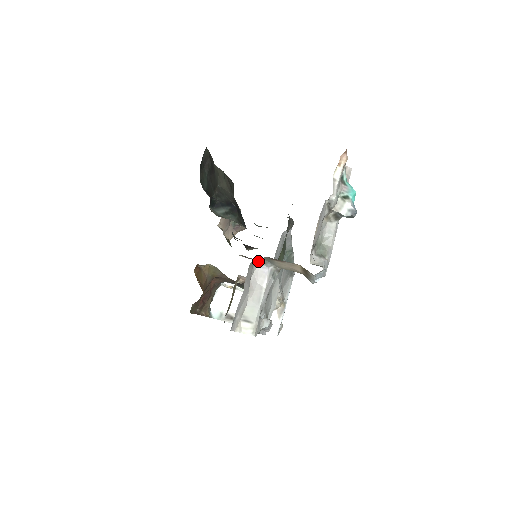
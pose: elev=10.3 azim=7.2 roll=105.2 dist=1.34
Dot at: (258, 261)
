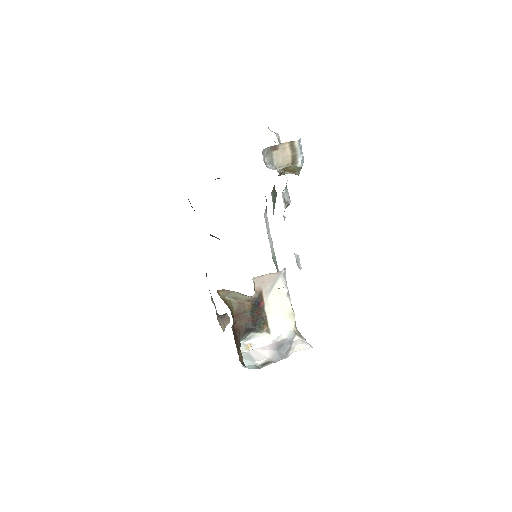
Dot at: (265, 162)
